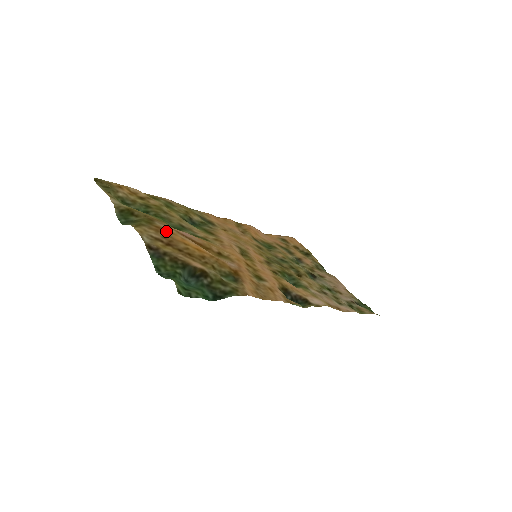
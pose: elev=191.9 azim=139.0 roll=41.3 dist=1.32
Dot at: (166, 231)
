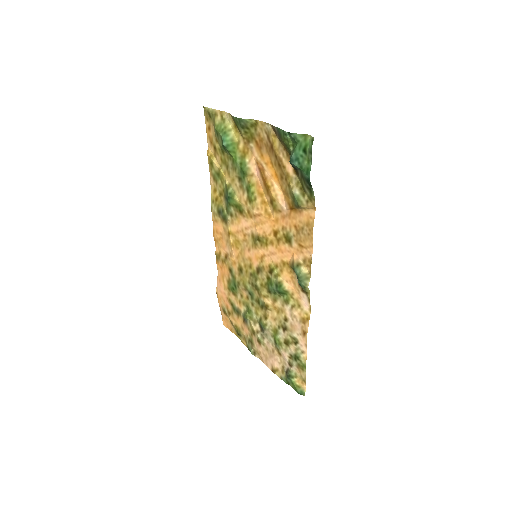
Dot at: (261, 149)
